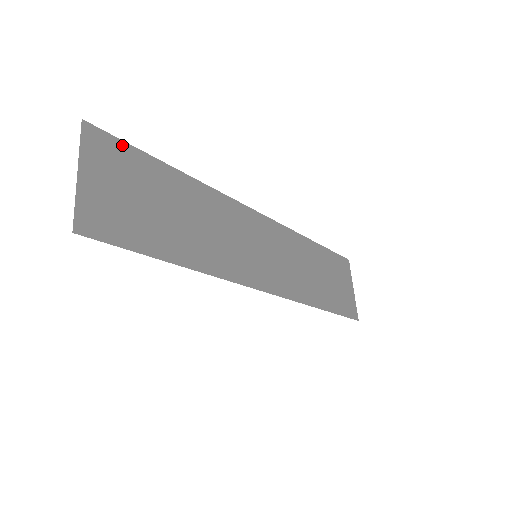
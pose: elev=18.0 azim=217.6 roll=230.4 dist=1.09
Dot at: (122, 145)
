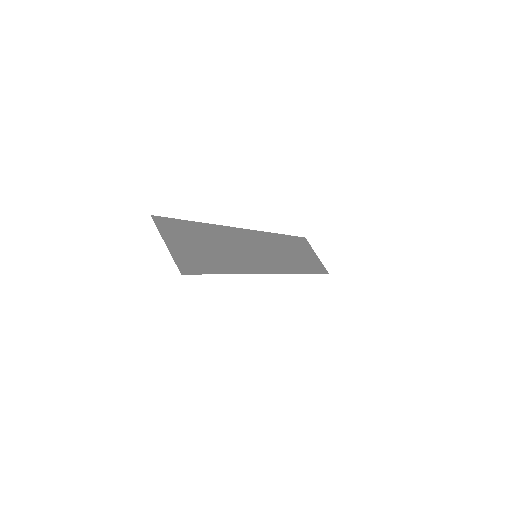
Dot at: (171, 221)
